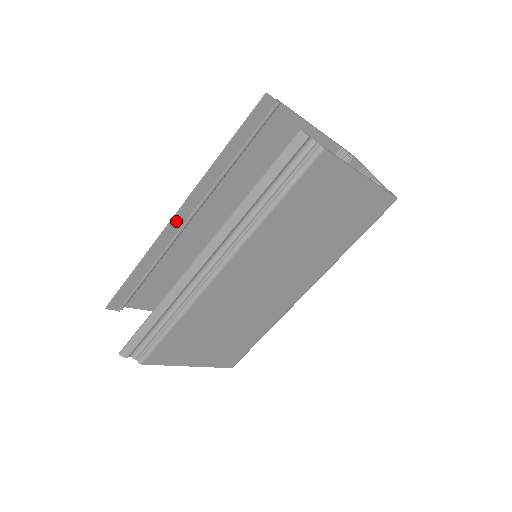
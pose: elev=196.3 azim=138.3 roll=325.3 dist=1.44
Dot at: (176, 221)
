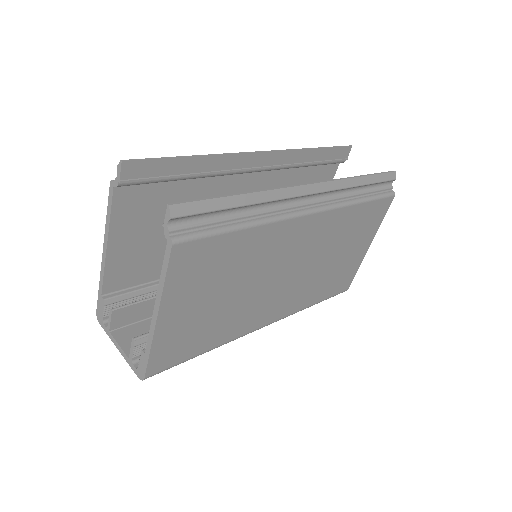
Dot at: (256, 157)
